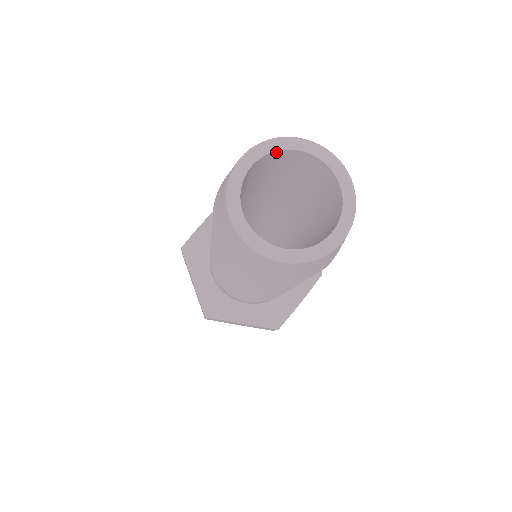
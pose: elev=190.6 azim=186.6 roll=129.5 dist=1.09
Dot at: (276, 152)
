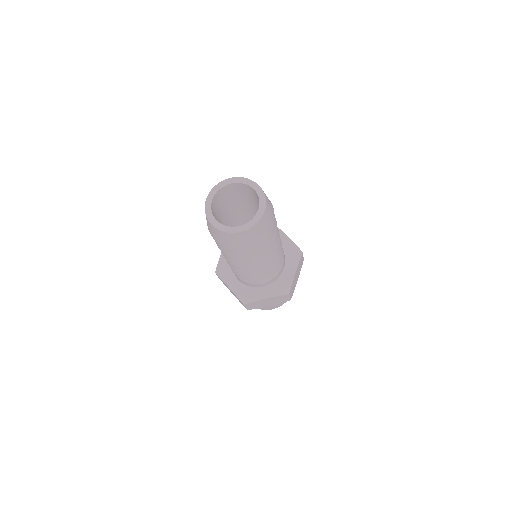
Dot at: (245, 184)
